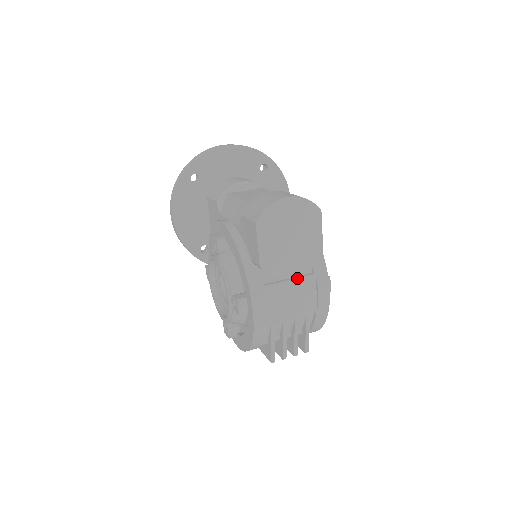
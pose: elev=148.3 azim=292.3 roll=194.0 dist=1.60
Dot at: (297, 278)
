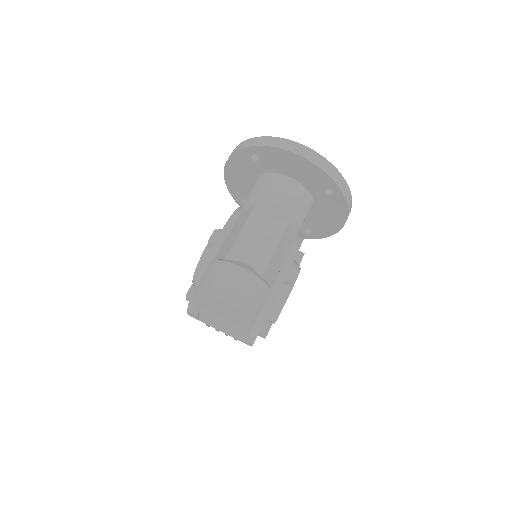
Dot at: occluded
